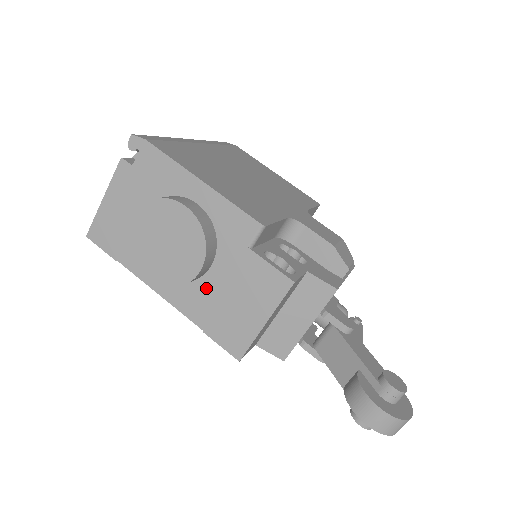
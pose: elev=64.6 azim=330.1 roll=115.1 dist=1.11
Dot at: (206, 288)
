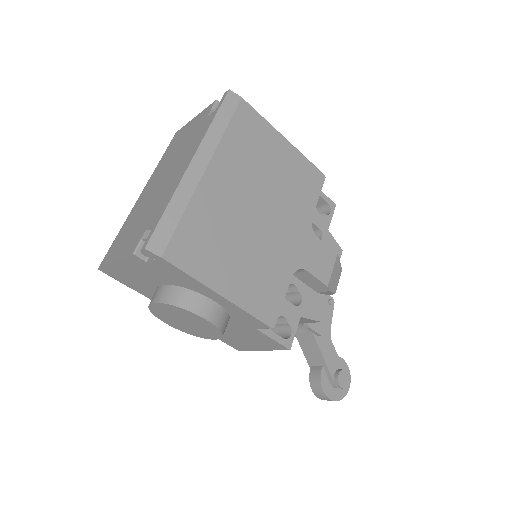
Dot at: occluded
